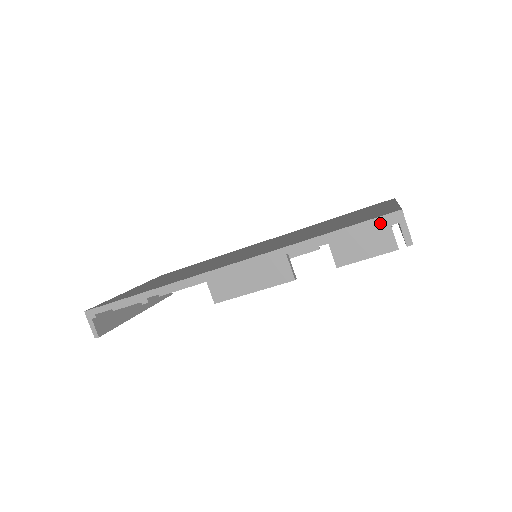
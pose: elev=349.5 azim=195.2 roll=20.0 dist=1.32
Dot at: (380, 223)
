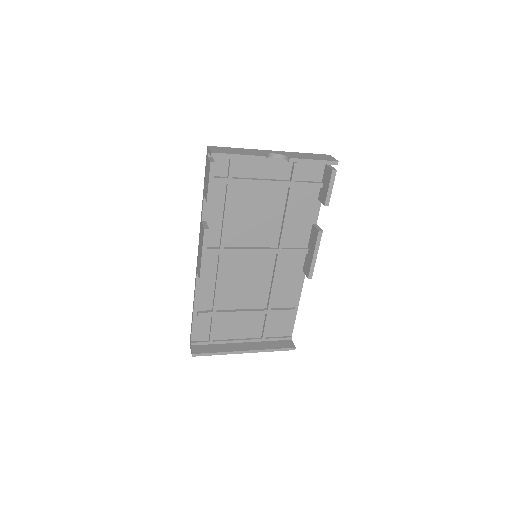
Dot at: (207, 162)
